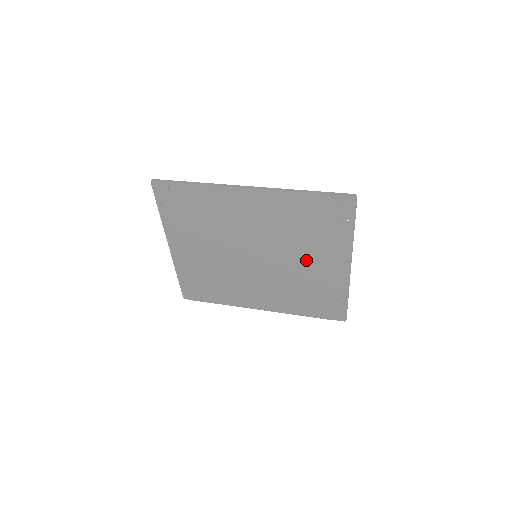
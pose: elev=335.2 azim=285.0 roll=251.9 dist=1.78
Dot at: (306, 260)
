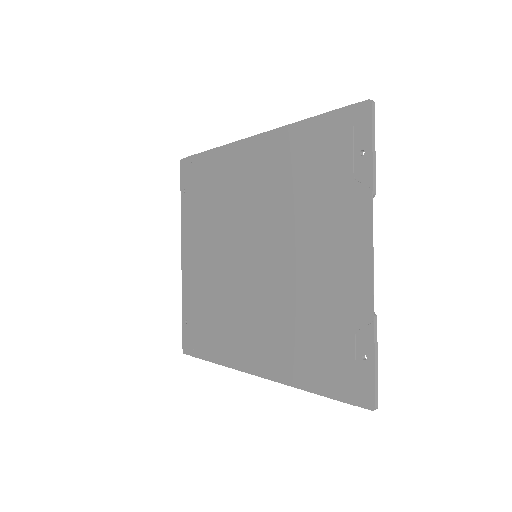
Dot at: (311, 251)
